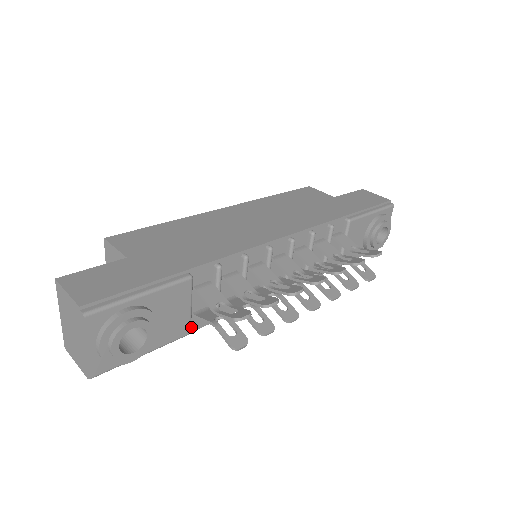
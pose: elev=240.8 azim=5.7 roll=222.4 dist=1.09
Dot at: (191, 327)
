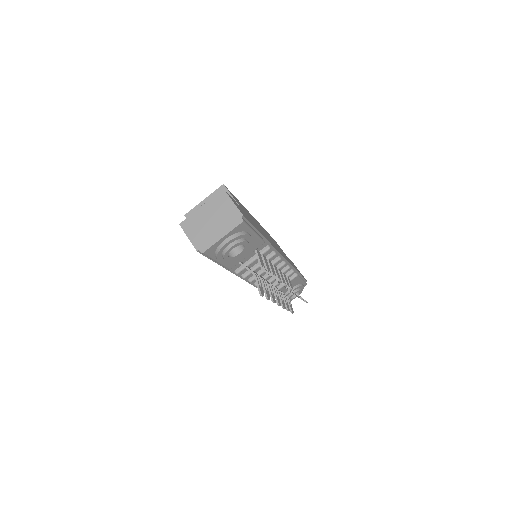
Dot at: occluded
